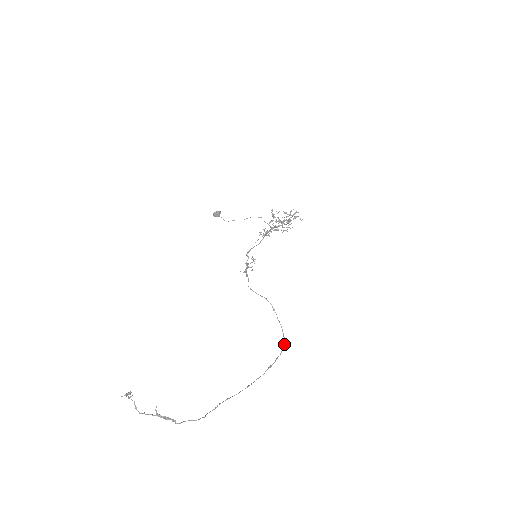
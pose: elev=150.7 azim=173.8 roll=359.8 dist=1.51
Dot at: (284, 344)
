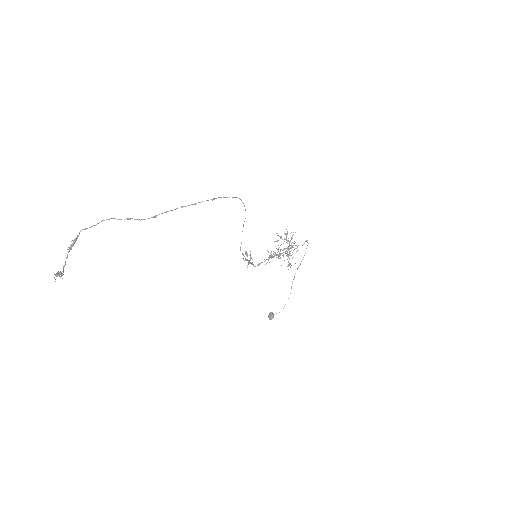
Dot at: occluded
